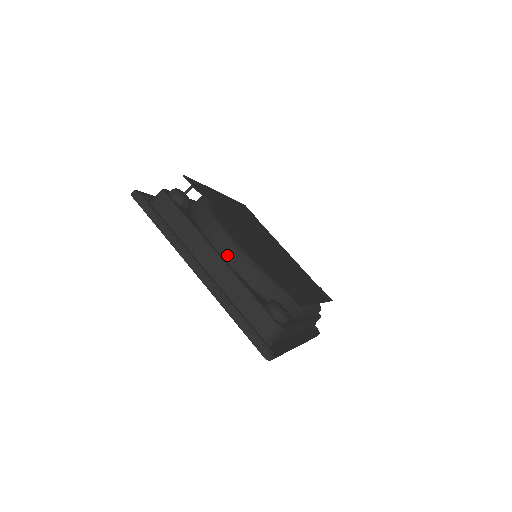
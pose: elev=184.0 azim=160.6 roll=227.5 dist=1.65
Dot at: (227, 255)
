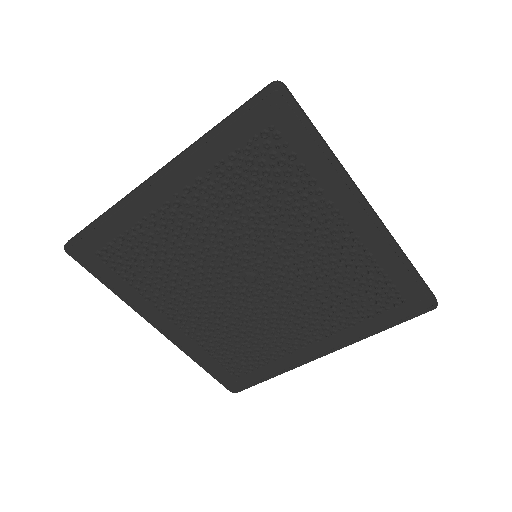
Dot at: occluded
